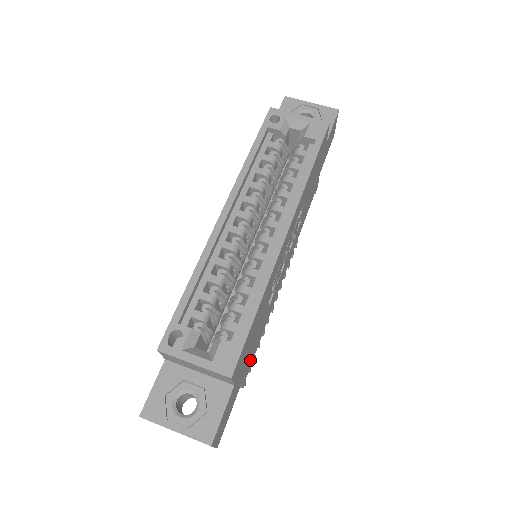
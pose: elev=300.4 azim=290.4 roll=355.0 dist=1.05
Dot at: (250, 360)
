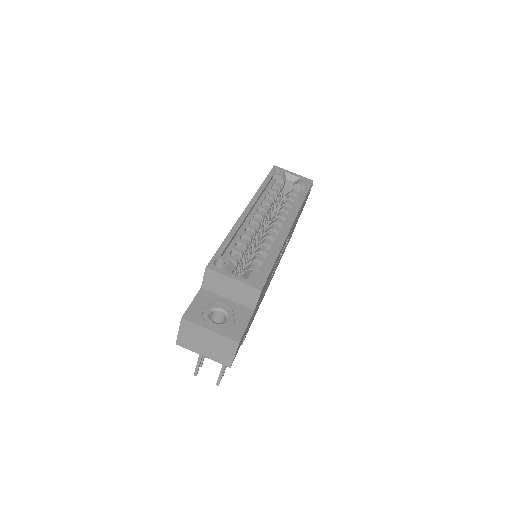
Dot at: (253, 317)
